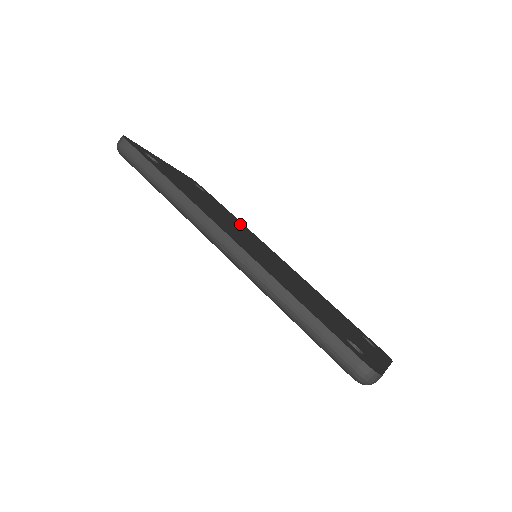
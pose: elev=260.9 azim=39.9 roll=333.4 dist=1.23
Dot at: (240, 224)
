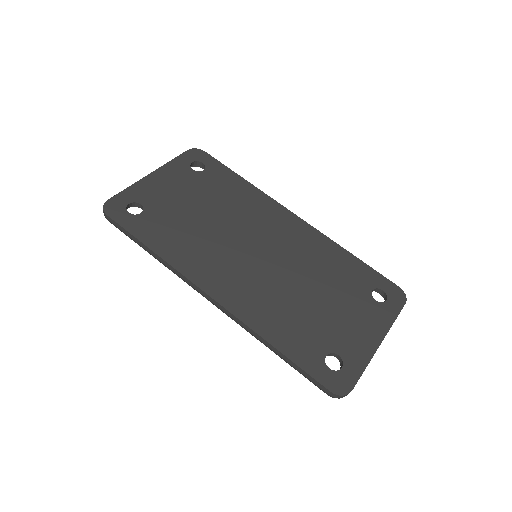
Dot at: (244, 197)
